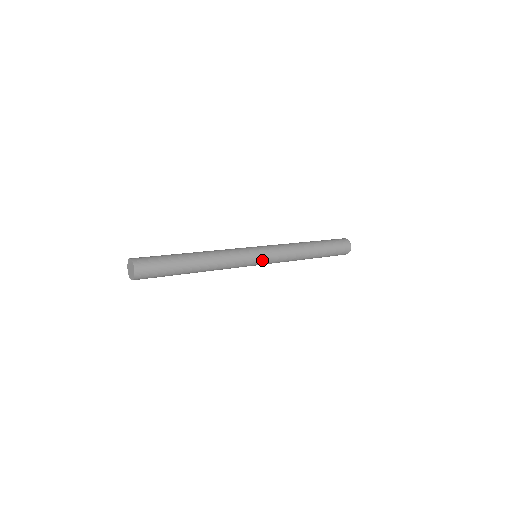
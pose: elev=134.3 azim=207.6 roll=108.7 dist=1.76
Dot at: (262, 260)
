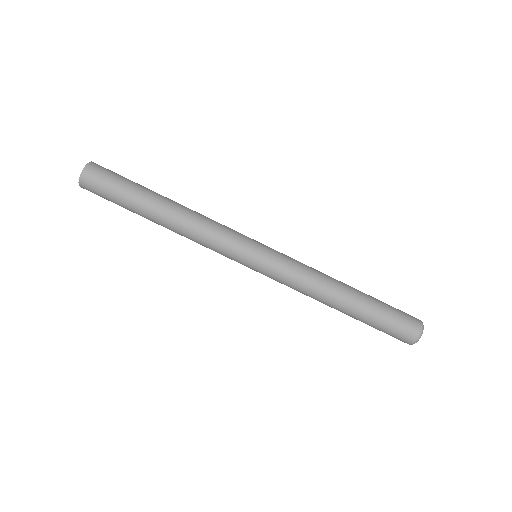
Dot at: (257, 260)
